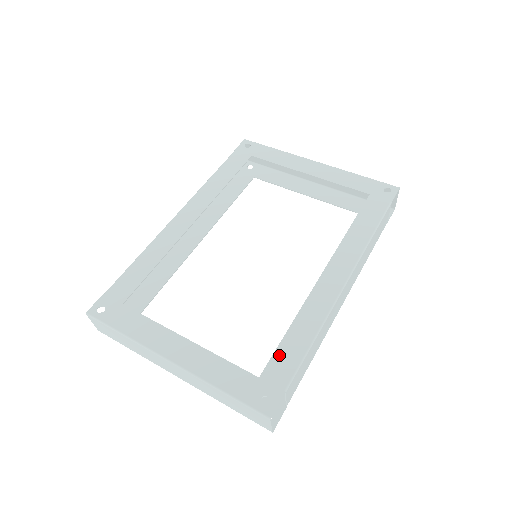
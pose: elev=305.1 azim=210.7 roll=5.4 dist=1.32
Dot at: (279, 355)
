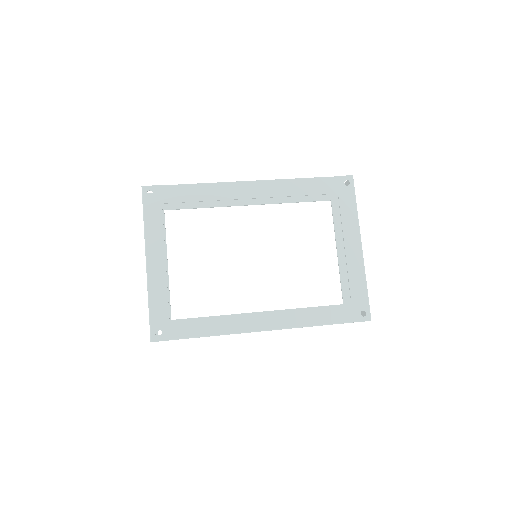
Dot at: (190, 322)
